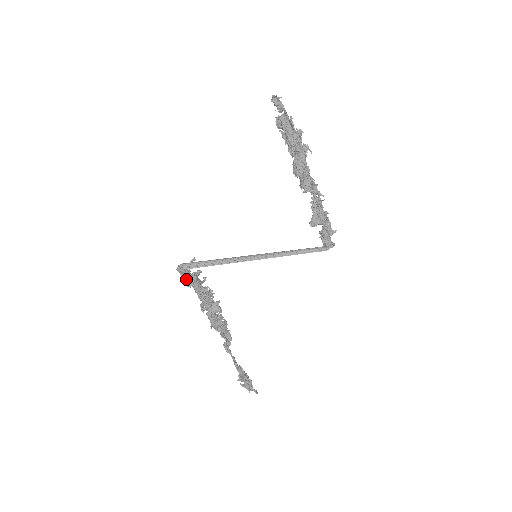
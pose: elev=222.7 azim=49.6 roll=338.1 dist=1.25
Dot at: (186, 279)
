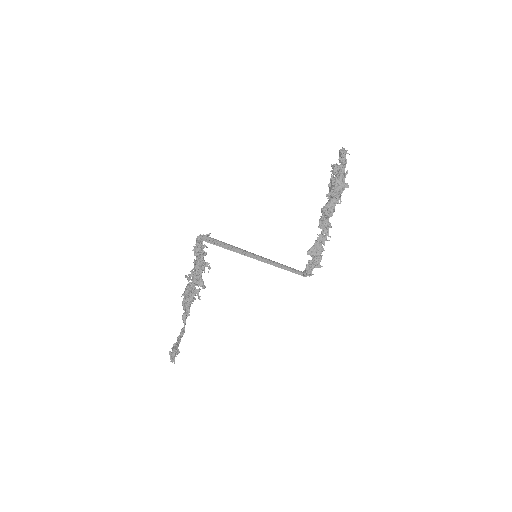
Dot at: (198, 249)
